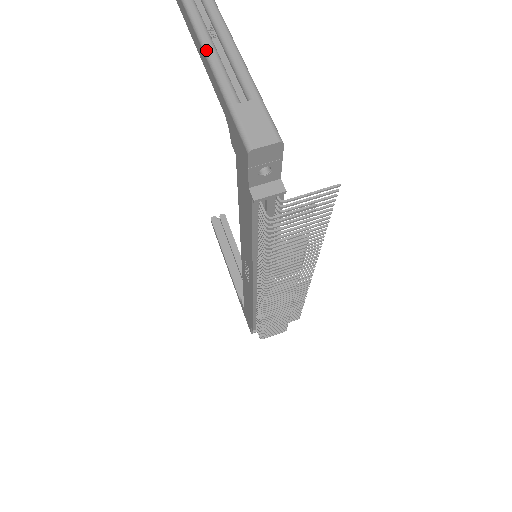
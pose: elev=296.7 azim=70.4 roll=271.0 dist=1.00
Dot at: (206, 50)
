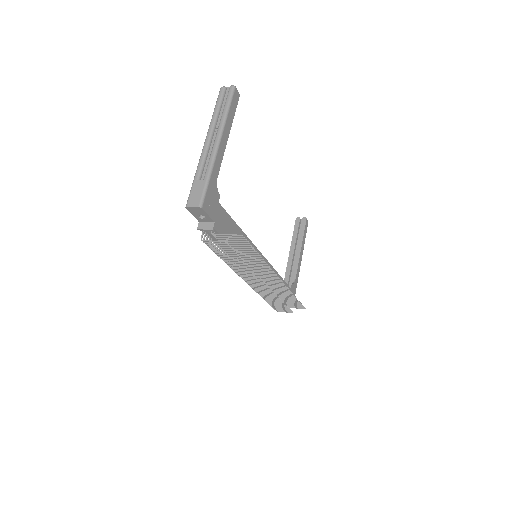
Dot at: (204, 145)
